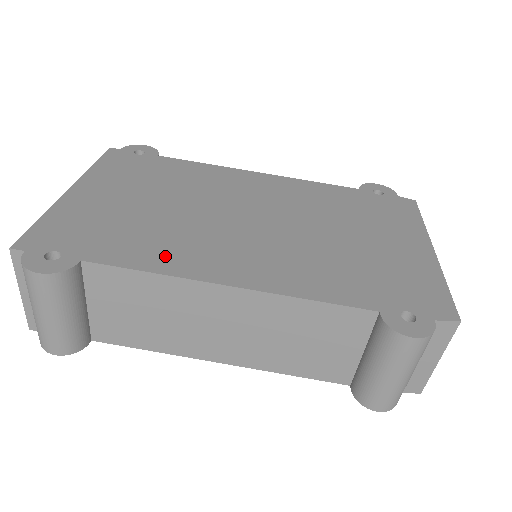
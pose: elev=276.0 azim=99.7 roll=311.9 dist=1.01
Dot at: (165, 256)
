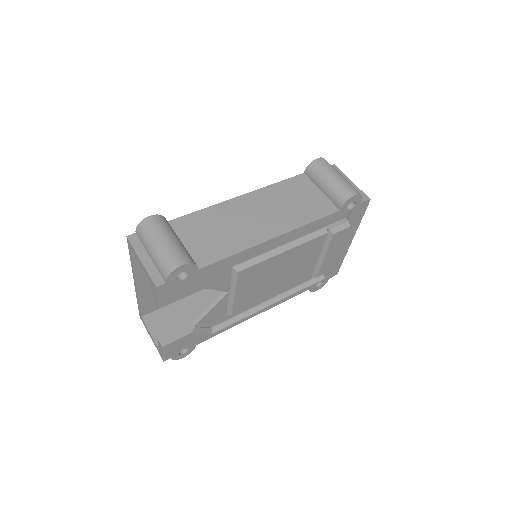
Dot at: occluded
